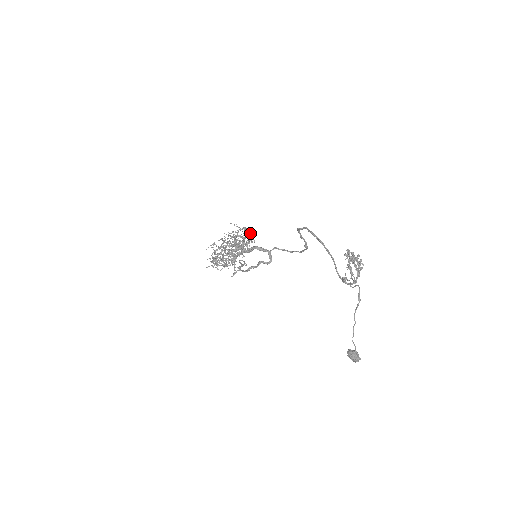
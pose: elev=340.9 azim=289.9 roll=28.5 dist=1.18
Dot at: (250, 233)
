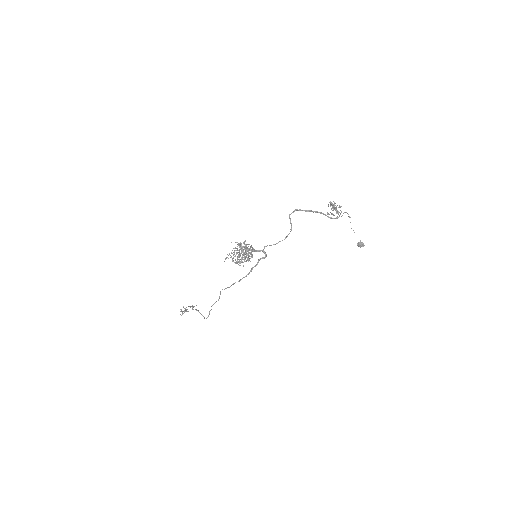
Dot at: (247, 244)
